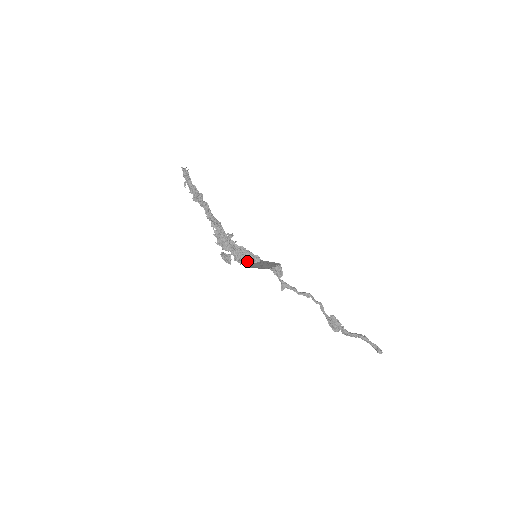
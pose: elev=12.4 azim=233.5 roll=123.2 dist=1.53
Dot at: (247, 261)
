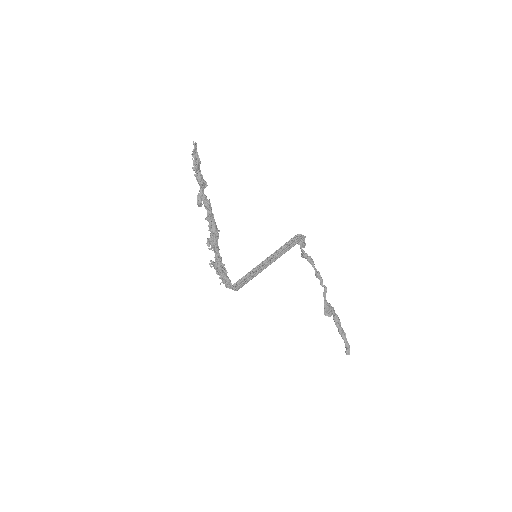
Dot at: (225, 286)
